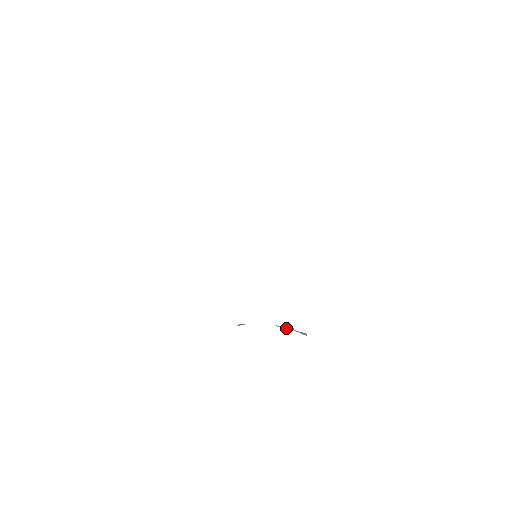
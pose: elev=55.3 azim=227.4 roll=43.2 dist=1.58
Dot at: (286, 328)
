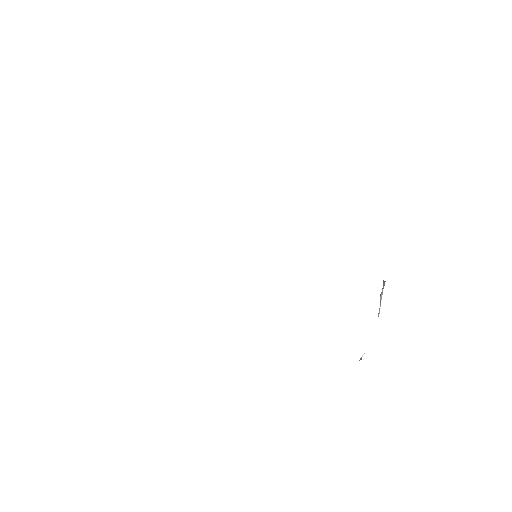
Dot at: (380, 305)
